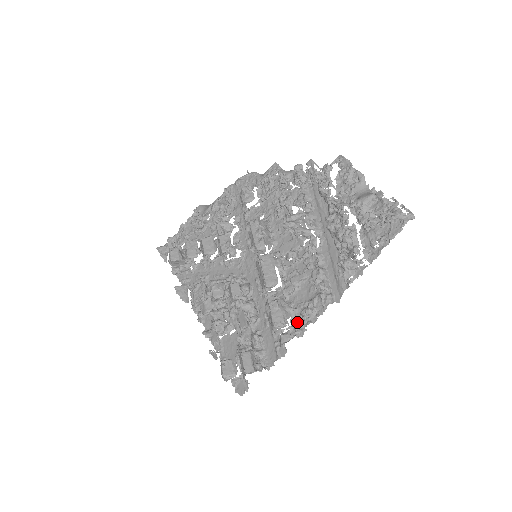
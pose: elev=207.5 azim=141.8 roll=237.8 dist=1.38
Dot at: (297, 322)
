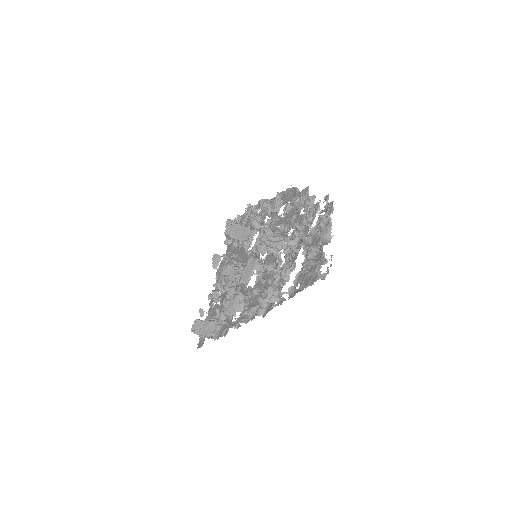
Dot at: (242, 317)
